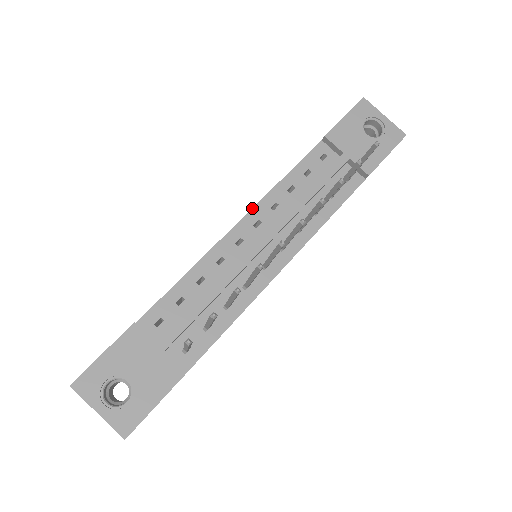
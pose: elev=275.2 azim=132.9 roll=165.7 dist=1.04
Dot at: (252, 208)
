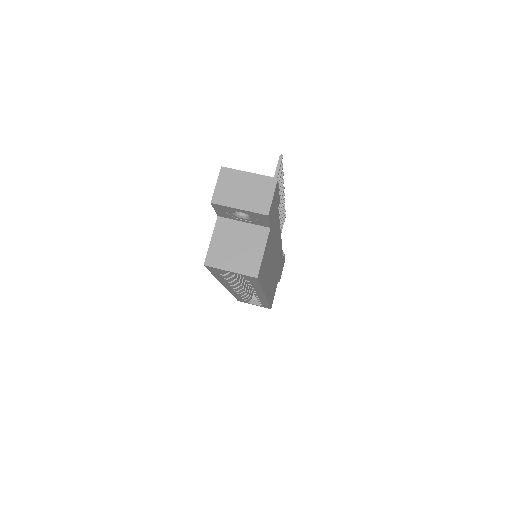
Dot at: occluded
